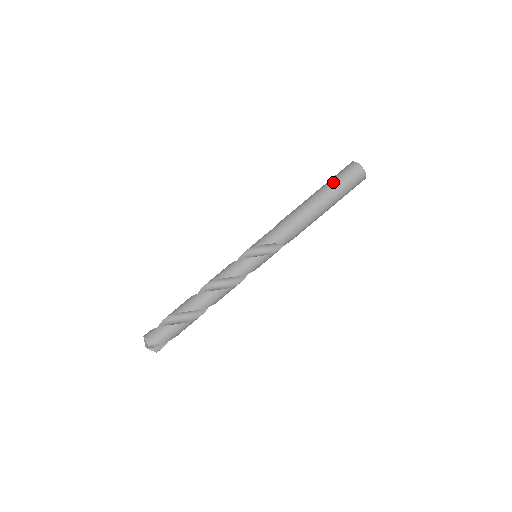
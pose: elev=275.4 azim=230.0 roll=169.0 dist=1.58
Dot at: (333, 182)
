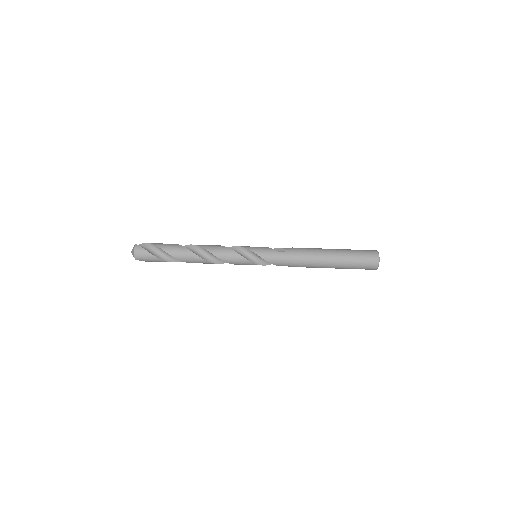
Dot at: (351, 261)
